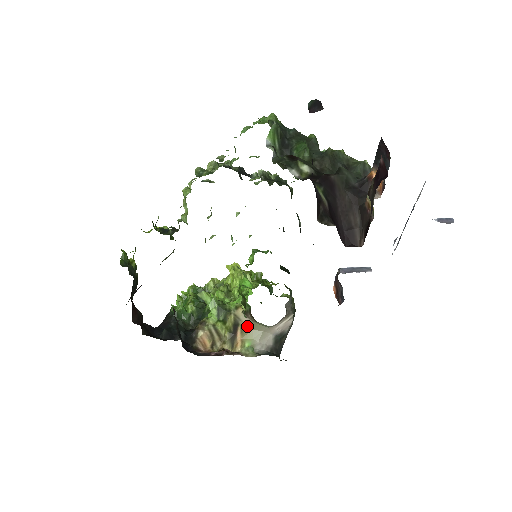
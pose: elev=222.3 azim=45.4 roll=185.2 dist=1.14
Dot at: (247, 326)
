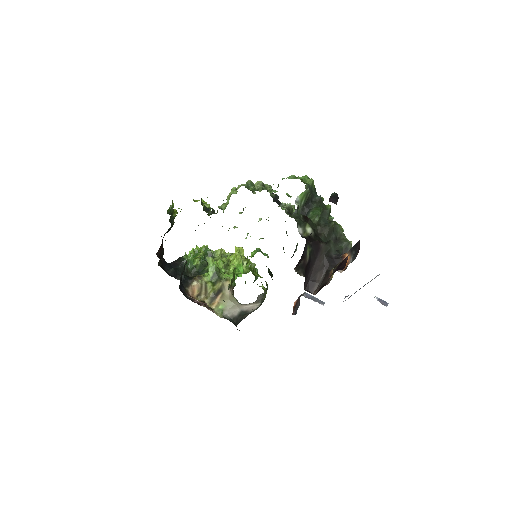
Dot at: (227, 295)
